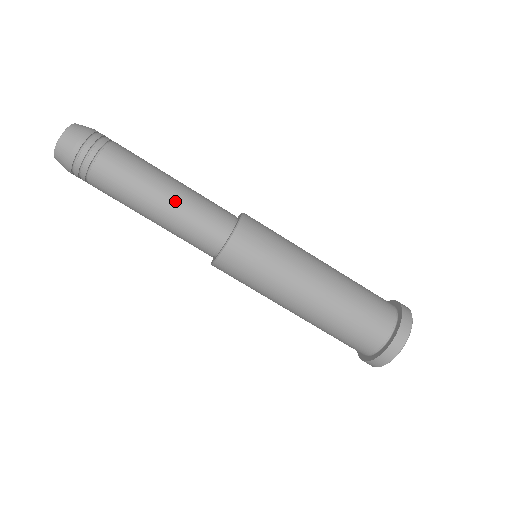
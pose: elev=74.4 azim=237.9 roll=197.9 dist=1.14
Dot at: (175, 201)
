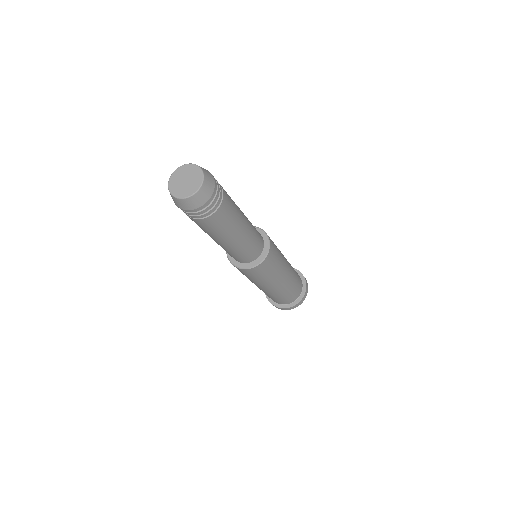
Dot at: (246, 237)
